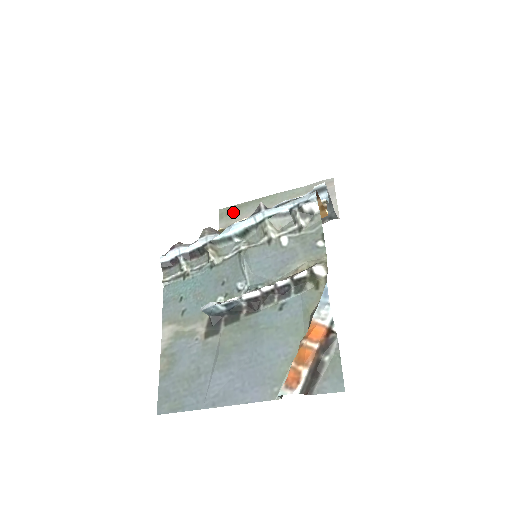
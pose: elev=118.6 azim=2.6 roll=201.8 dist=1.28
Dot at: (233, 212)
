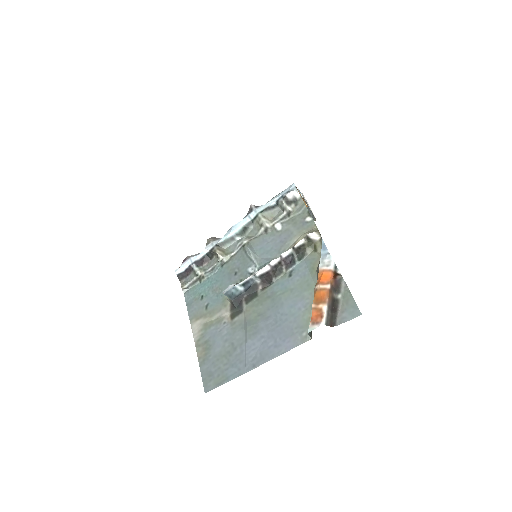
Dot at: occluded
